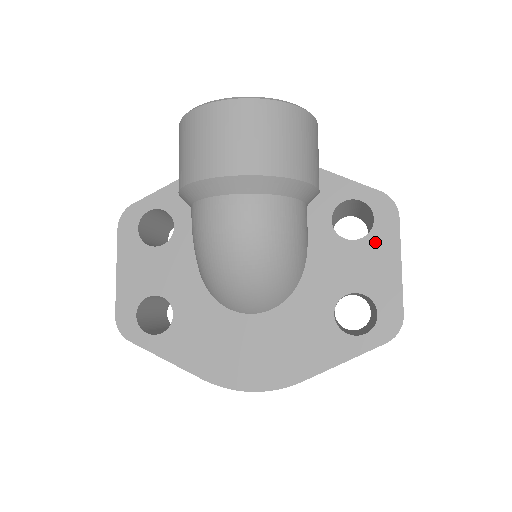
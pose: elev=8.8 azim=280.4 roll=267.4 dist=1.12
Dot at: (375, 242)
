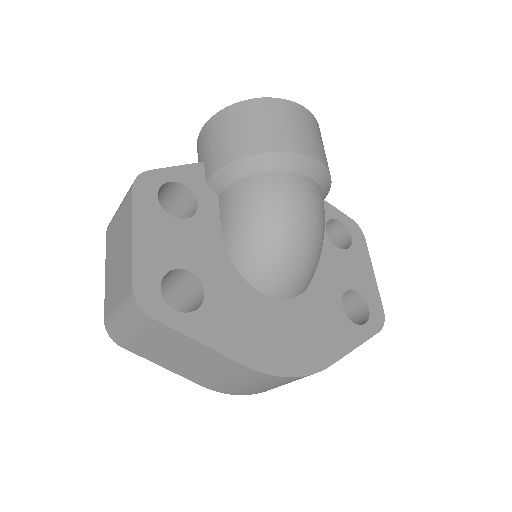
Dot at: (356, 253)
